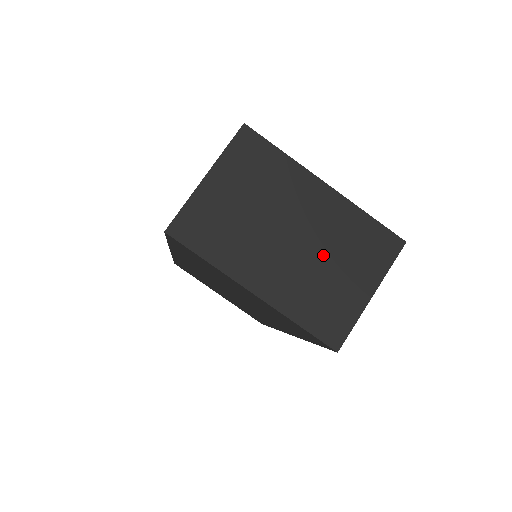
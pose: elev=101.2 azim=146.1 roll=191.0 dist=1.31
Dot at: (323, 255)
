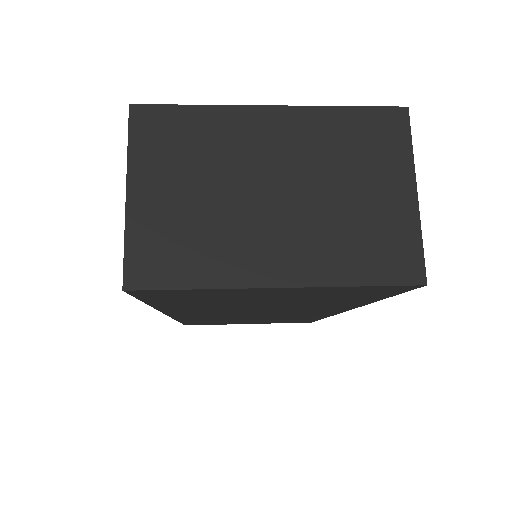
Dot at: (327, 186)
